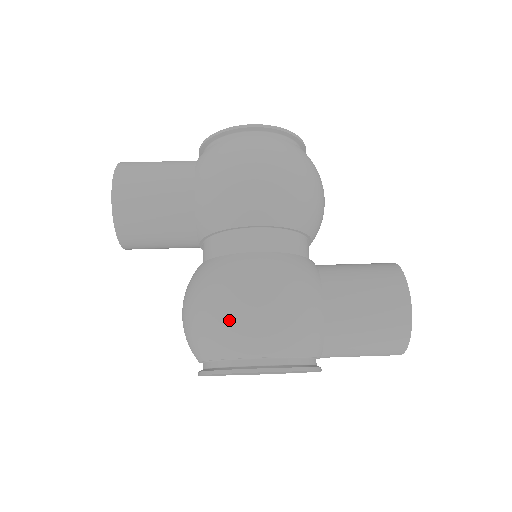
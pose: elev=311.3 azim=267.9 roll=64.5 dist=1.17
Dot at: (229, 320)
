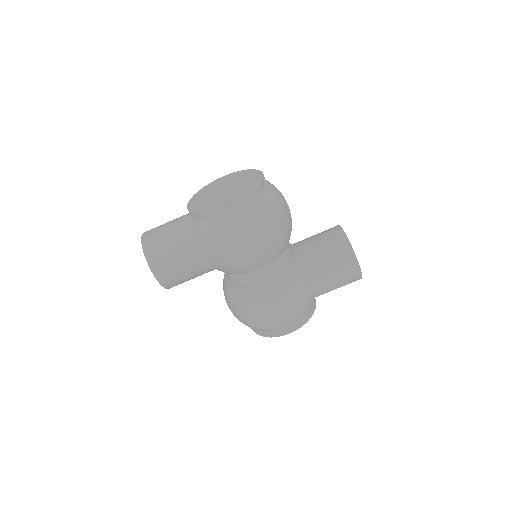
Dot at: (264, 324)
